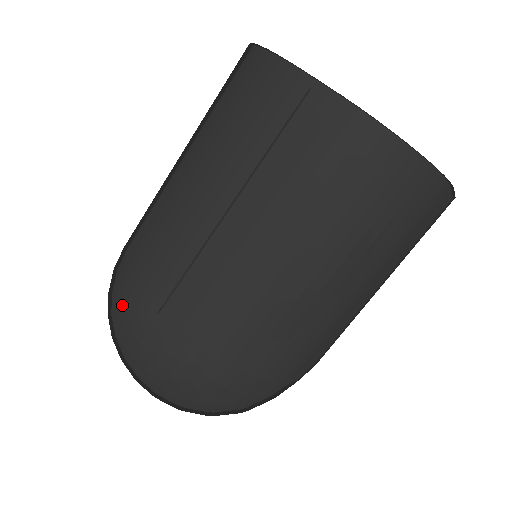
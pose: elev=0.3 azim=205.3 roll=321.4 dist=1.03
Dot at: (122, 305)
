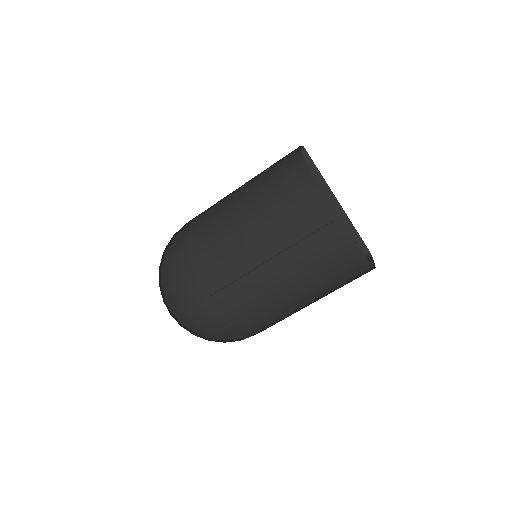
Dot at: (183, 282)
